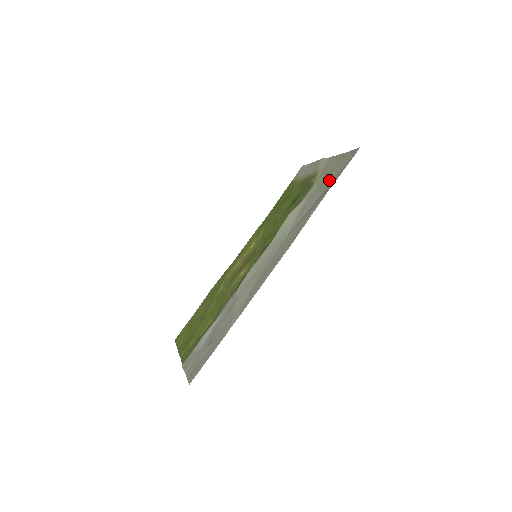
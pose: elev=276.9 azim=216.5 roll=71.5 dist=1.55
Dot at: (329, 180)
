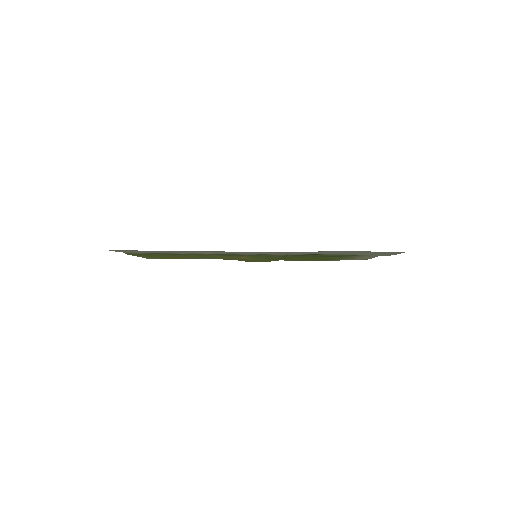
Dot at: occluded
